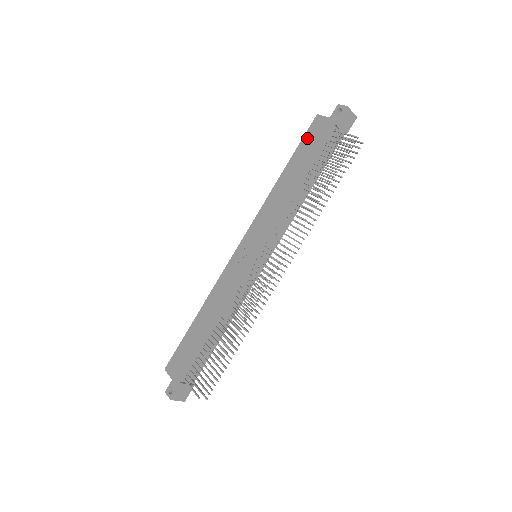
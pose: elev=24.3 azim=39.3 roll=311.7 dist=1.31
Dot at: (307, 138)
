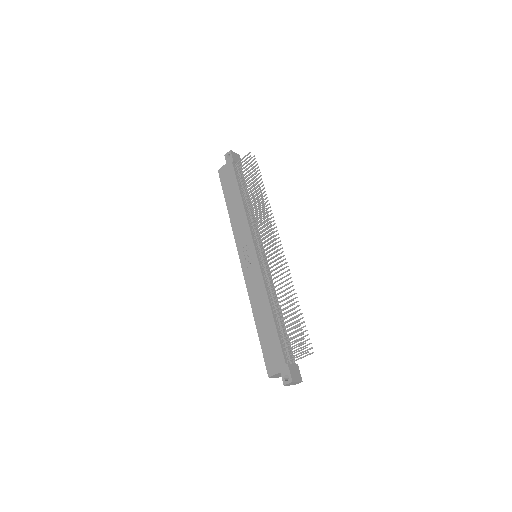
Dot at: (224, 182)
